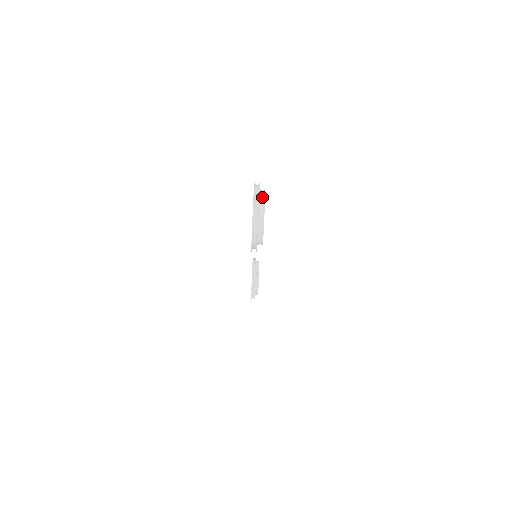
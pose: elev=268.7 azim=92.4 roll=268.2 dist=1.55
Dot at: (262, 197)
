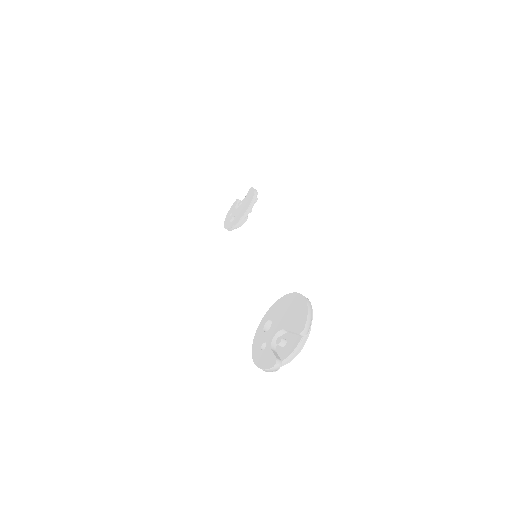
Dot at: (302, 343)
